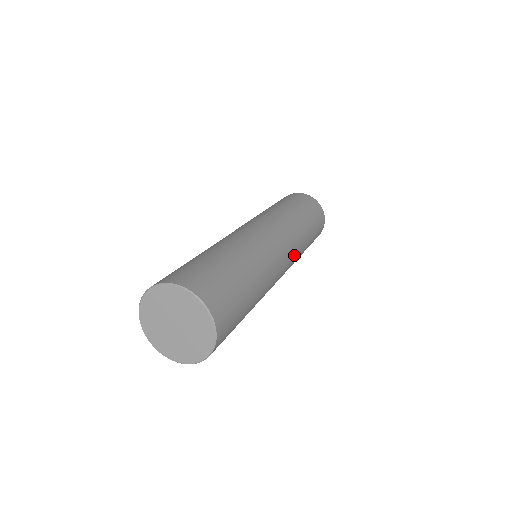
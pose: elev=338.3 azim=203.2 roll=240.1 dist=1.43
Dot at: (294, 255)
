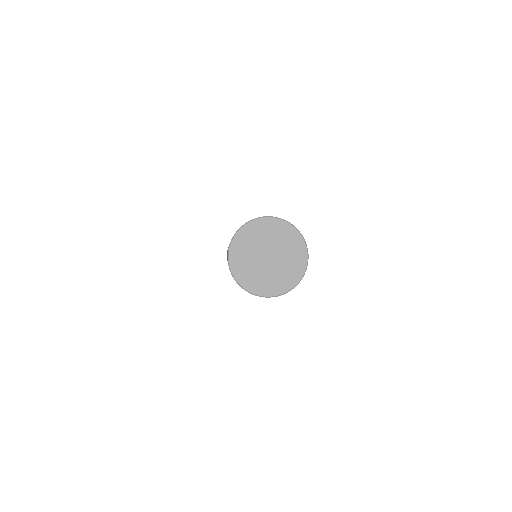
Dot at: occluded
